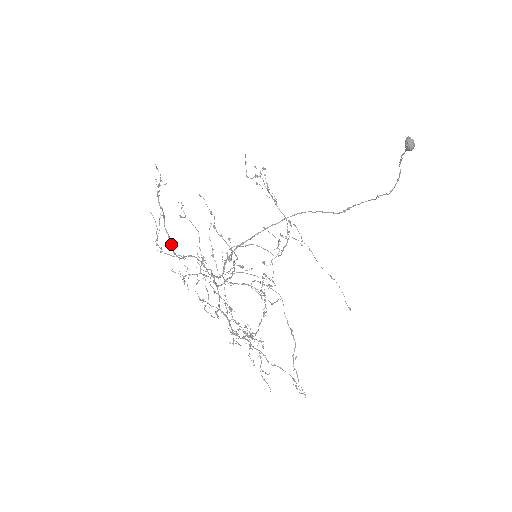
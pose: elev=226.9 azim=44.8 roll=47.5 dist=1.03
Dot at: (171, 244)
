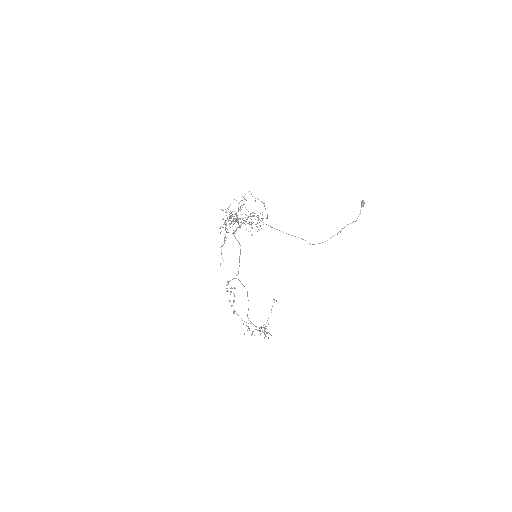
Dot at: occluded
